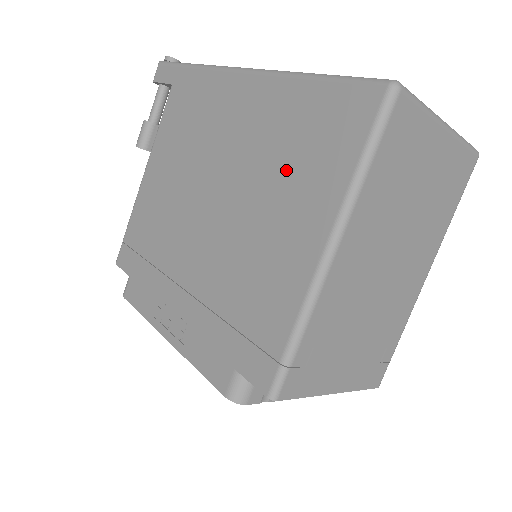
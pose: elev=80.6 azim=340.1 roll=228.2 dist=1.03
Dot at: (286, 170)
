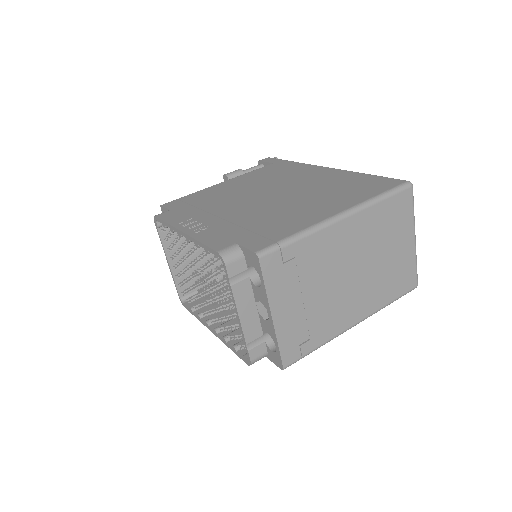
Dot at: (332, 192)
